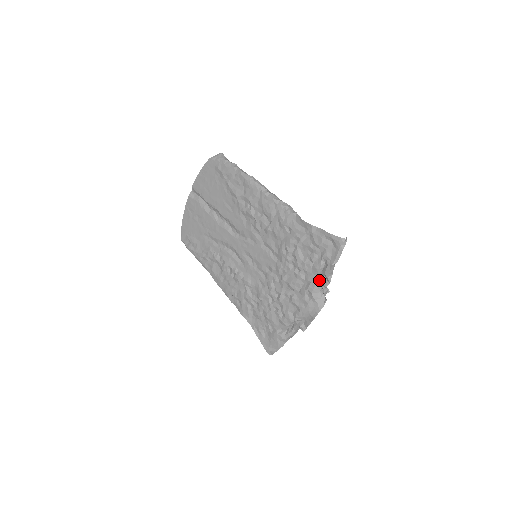
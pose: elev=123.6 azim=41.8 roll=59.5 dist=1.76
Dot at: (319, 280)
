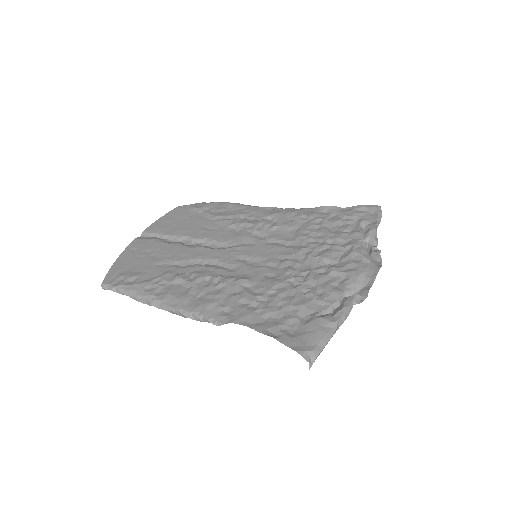
Dot at: (364, 242)
